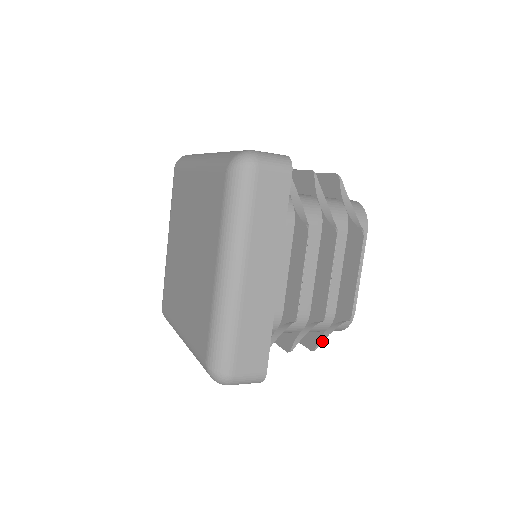
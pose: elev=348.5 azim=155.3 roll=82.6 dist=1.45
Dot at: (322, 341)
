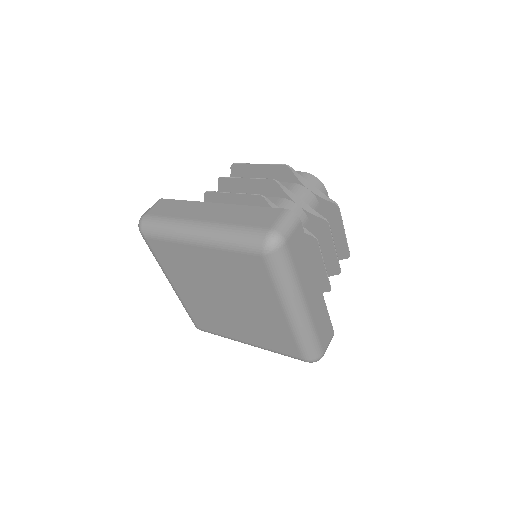
Dot at: occluded
